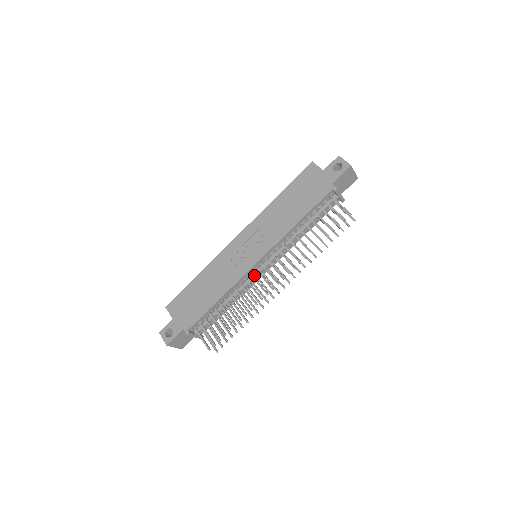
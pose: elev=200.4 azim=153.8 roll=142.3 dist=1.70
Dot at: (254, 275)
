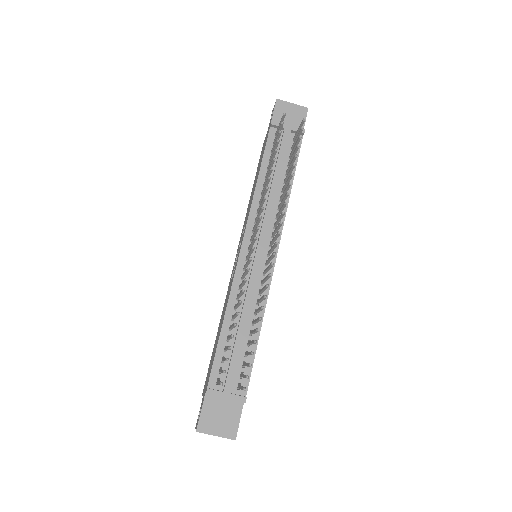
Dot at: (251, 268)
